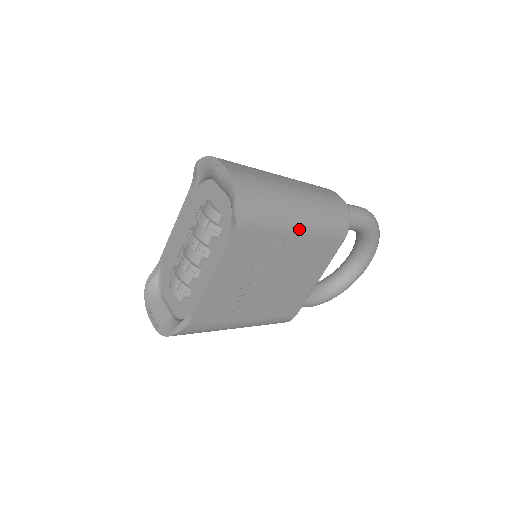
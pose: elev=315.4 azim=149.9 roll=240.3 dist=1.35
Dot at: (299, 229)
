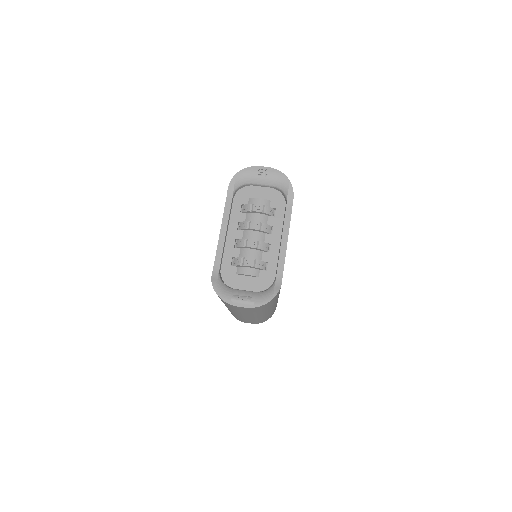
Dot at: occluded
